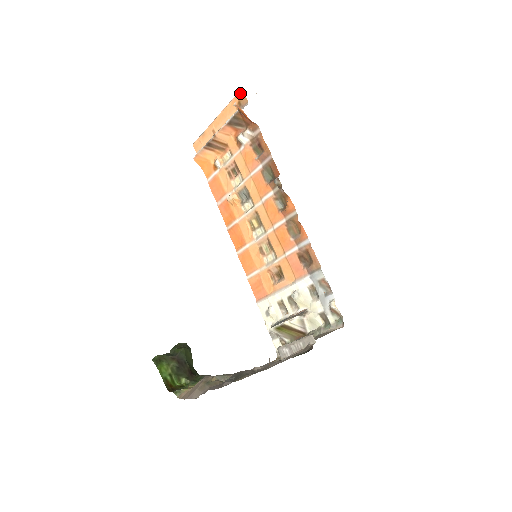
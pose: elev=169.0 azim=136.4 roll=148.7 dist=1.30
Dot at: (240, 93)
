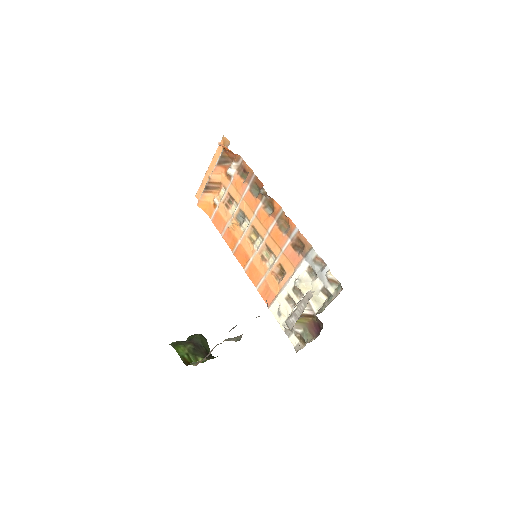
Dot at: (223, 138)
